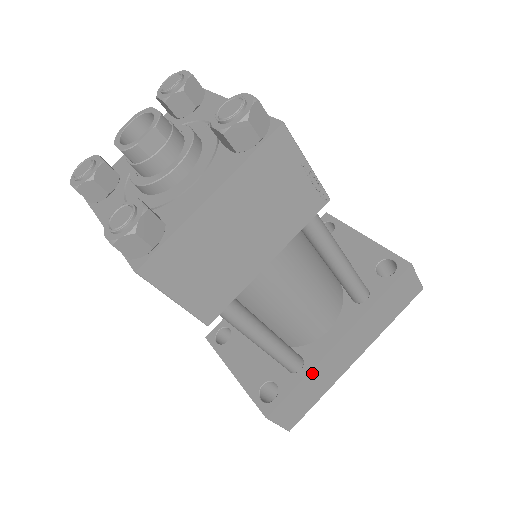
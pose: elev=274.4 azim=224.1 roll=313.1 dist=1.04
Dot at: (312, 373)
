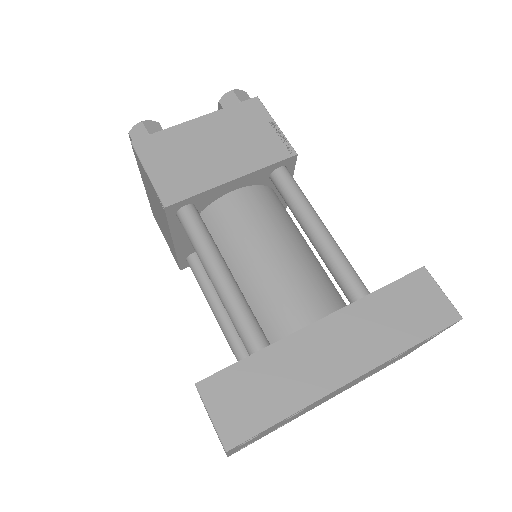
Dot at: (273, 351)
